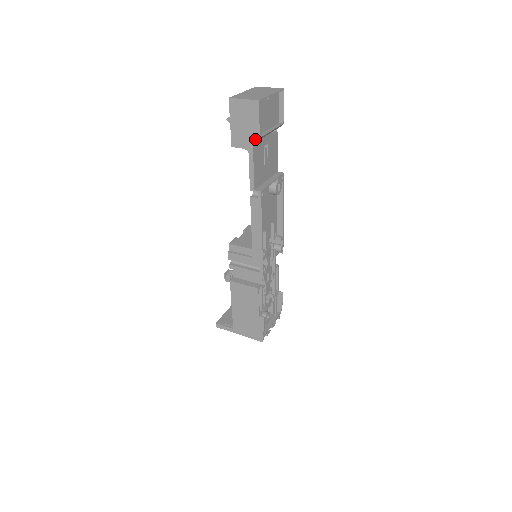
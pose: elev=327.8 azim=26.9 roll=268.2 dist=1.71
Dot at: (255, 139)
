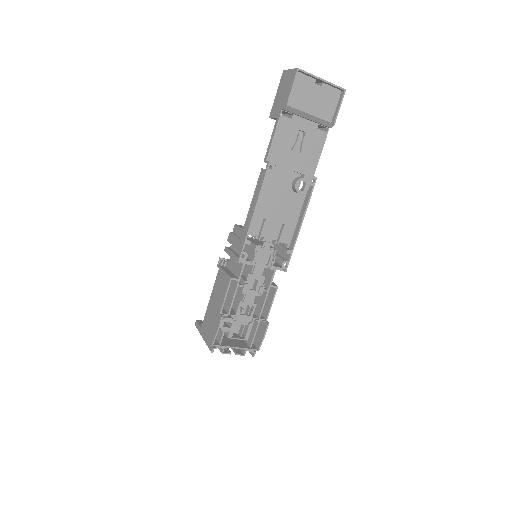
Dot at: (284, 107)
